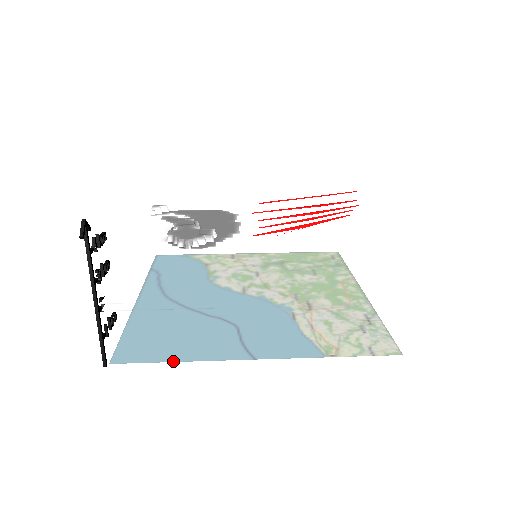
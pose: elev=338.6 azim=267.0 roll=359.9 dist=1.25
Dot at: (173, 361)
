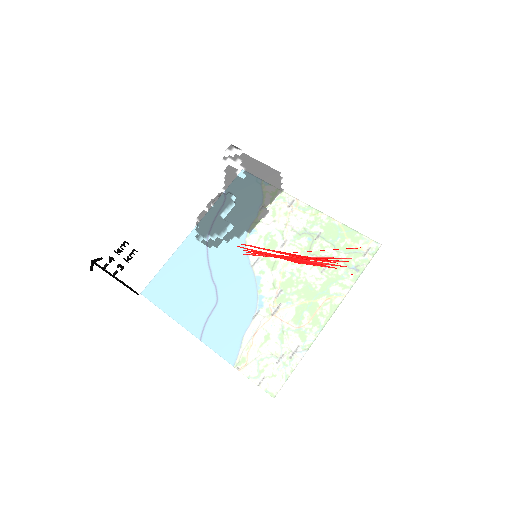
Dot at: occluded
